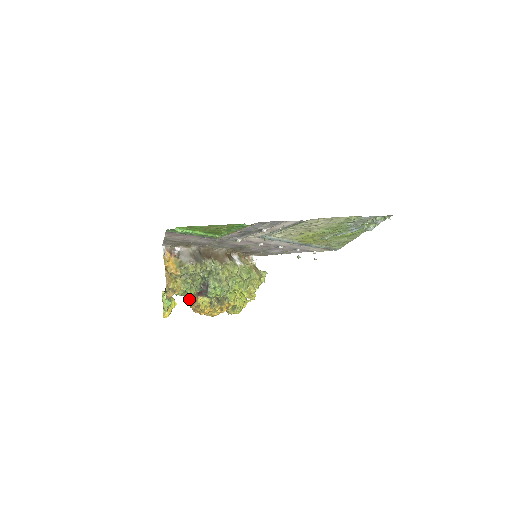
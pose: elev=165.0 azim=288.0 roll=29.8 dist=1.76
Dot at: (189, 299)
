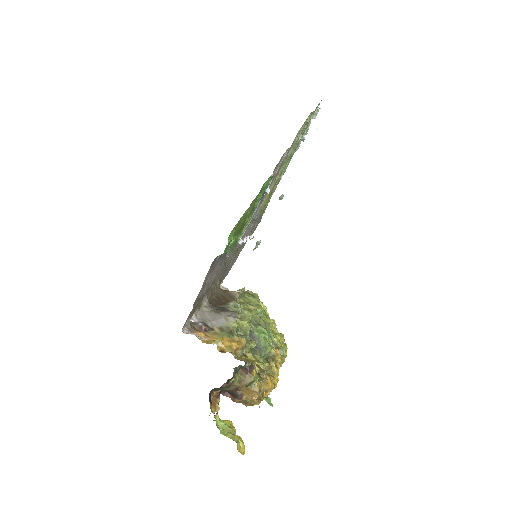
Dot at: (237, 397)
